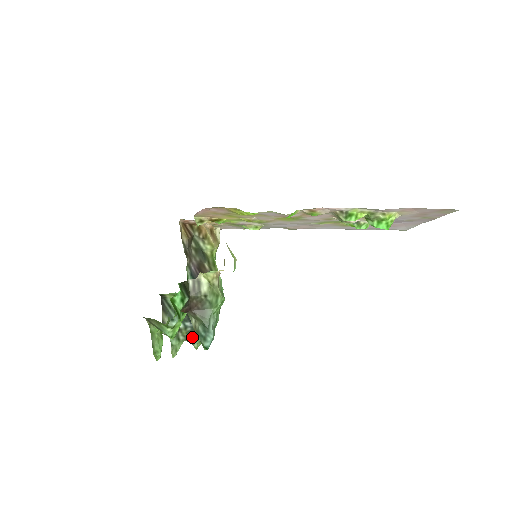
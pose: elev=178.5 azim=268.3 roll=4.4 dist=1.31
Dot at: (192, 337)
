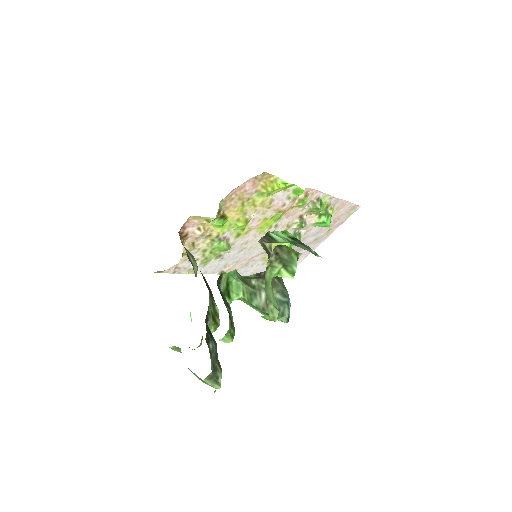
Dot at: (216, 367)
